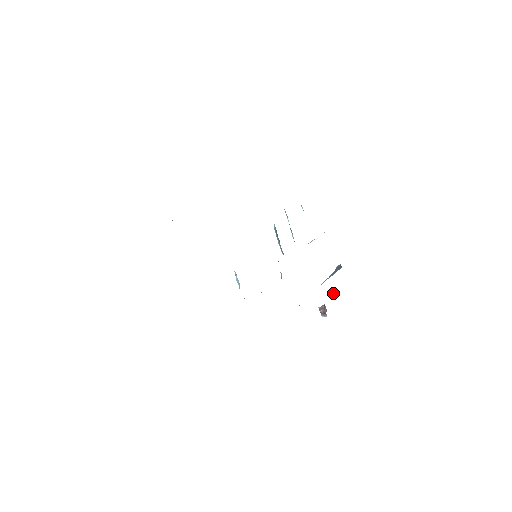
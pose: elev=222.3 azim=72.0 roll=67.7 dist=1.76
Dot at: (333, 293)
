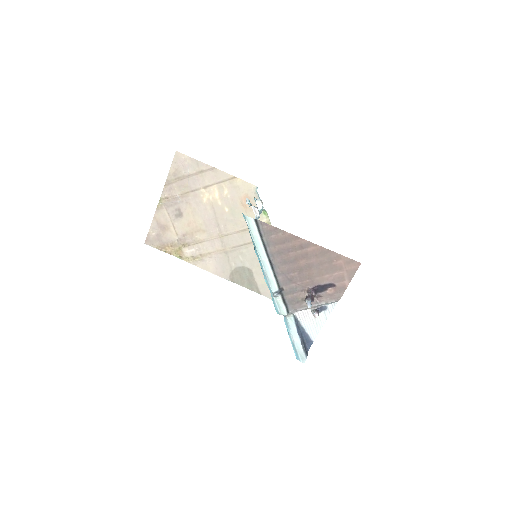
Dot at: (317, 311)
